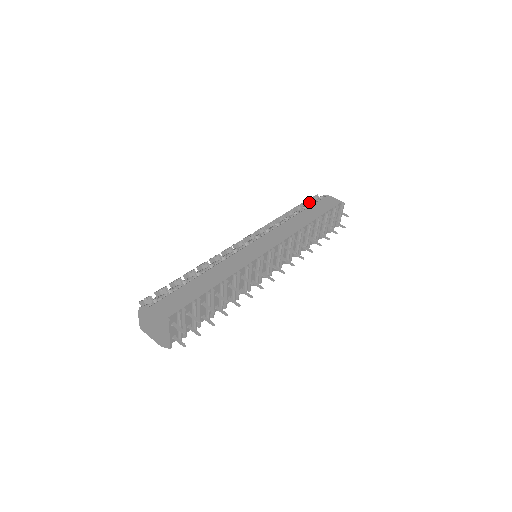
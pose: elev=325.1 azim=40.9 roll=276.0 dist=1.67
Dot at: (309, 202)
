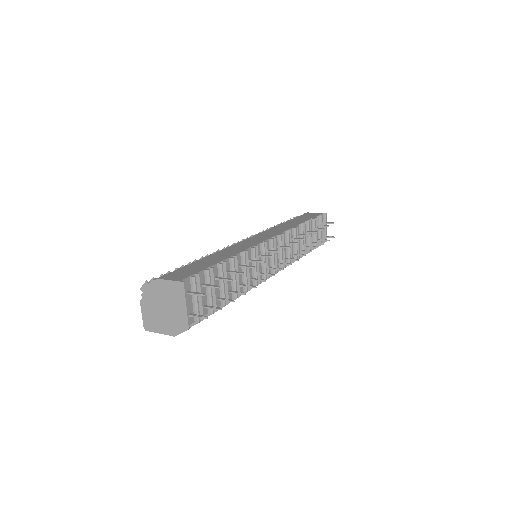
Dot at: occluded
